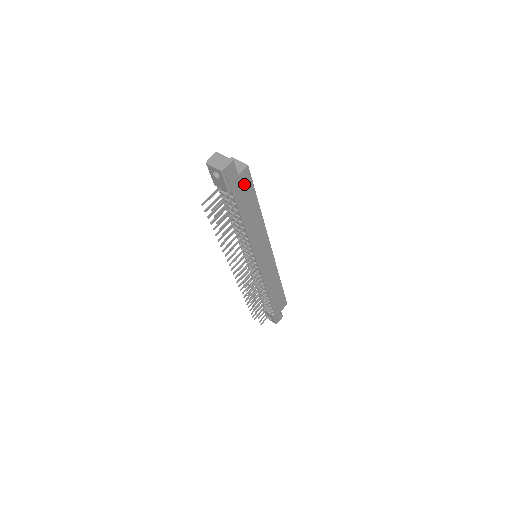
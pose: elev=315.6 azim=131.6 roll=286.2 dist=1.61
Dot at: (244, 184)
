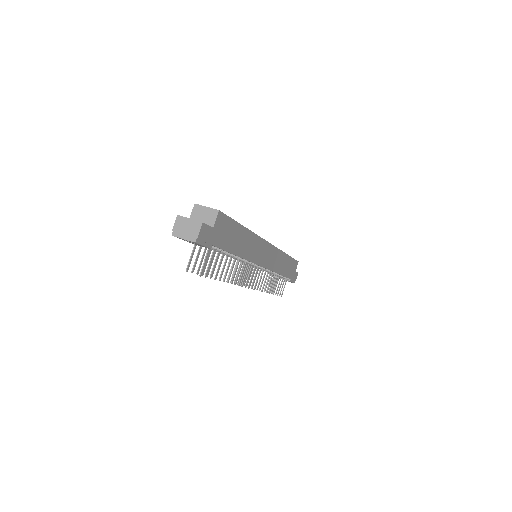
Dot at: (222, 228)
